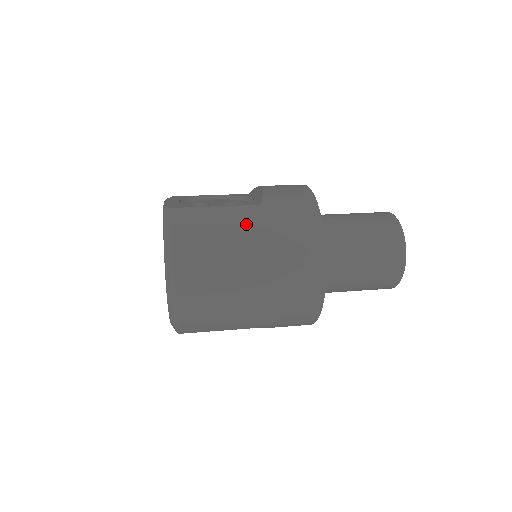
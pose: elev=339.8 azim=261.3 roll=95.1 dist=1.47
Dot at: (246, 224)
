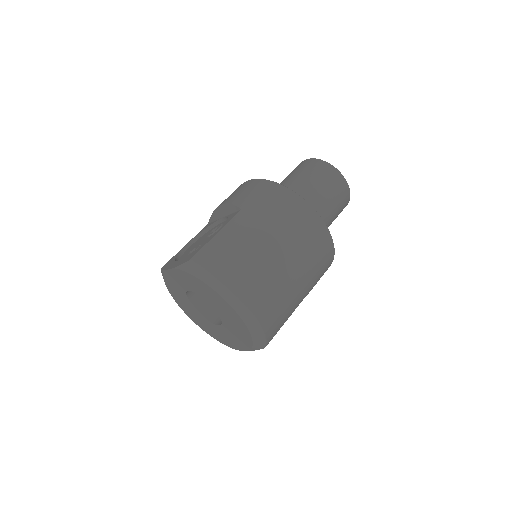
Dot at: (248, 226)
